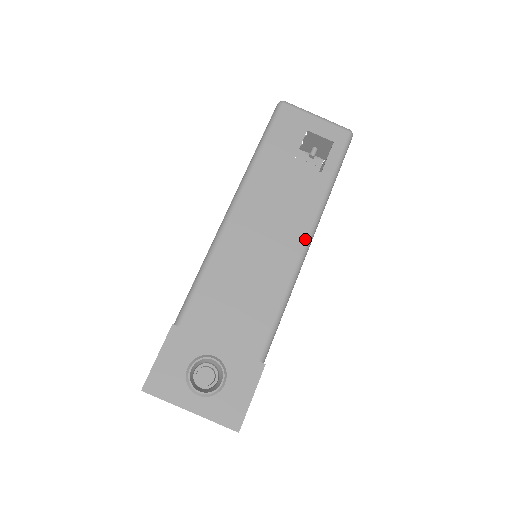
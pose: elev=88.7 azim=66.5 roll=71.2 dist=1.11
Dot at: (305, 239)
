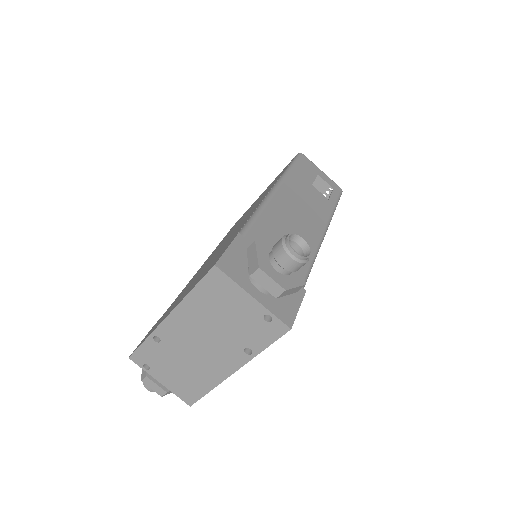
Dot at: (323, 229)
